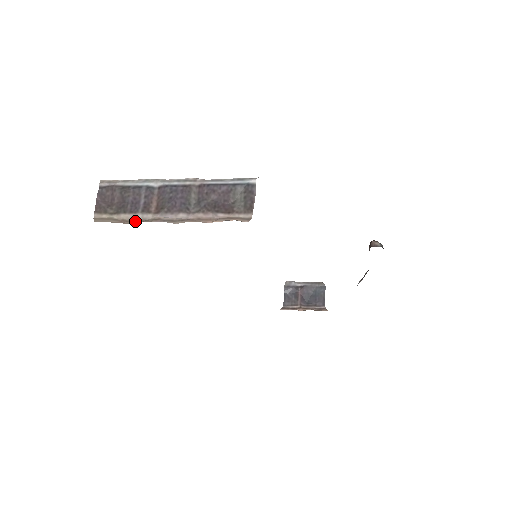
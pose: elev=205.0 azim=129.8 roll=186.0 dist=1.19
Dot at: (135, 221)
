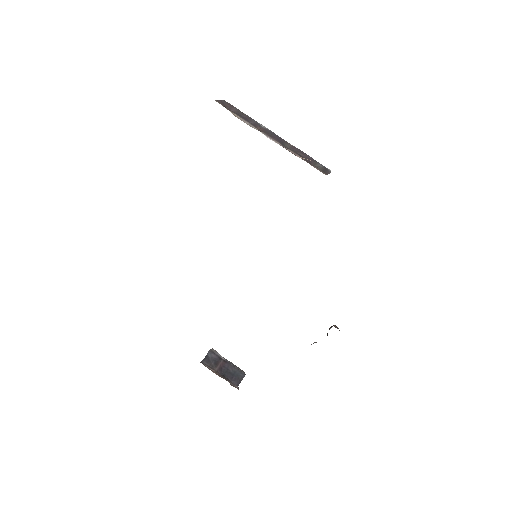
Dot at: (243, 121)
